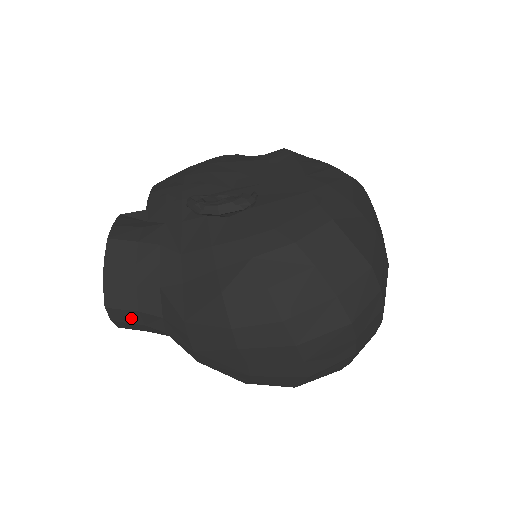
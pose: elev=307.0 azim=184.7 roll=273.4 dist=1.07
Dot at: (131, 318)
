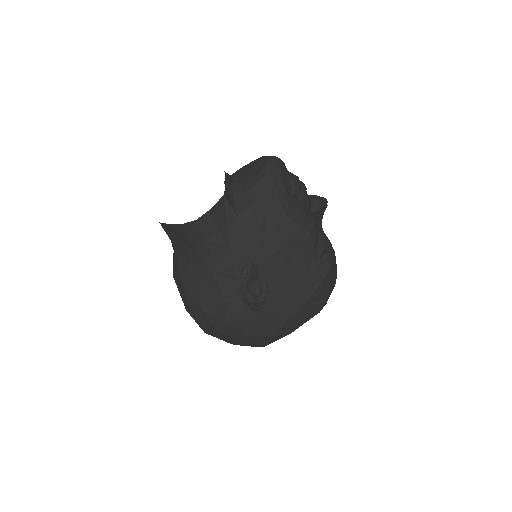
Dot at: occluded
